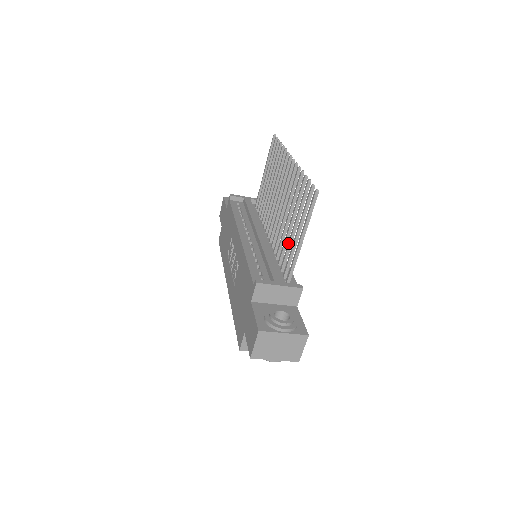
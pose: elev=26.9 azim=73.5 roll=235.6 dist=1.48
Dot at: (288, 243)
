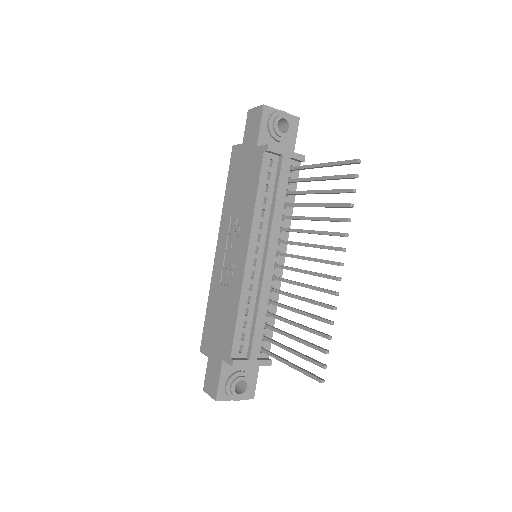
Dot at: (281, 332)
